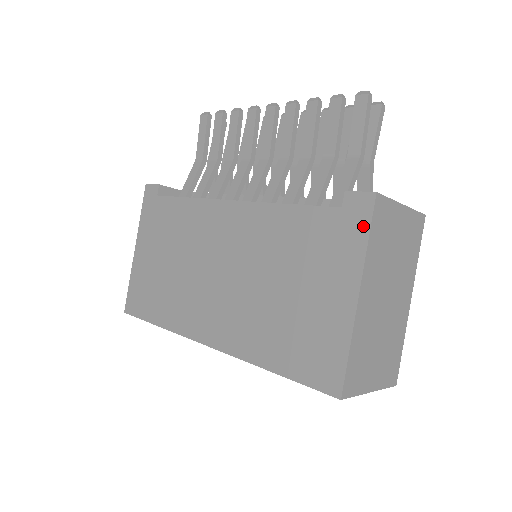
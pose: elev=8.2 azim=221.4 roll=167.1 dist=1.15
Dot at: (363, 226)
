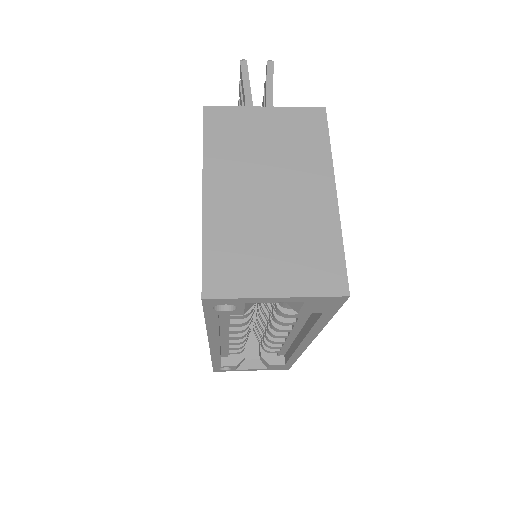
Dot at: (203, 138)
